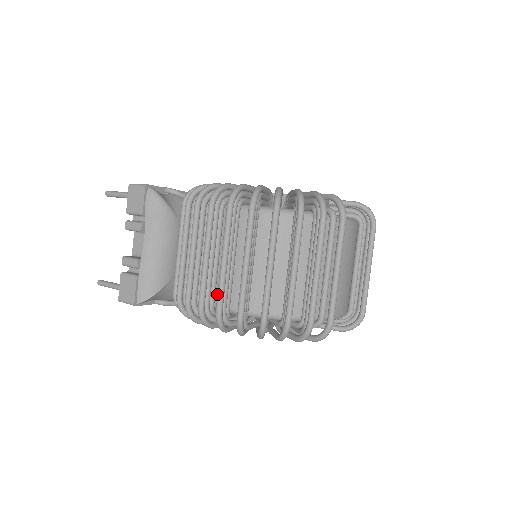
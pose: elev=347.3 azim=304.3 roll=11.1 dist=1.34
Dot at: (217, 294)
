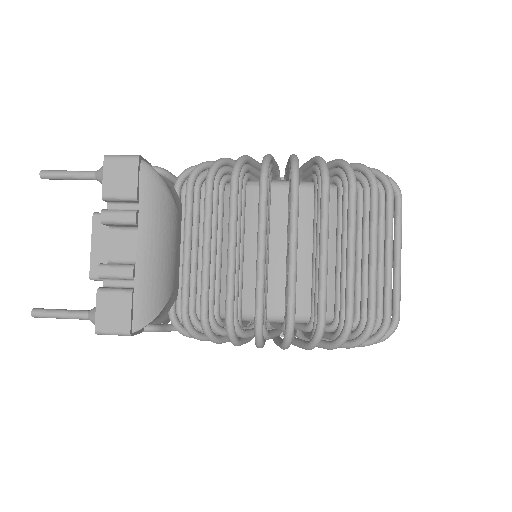
Dot at: (288, 297)
